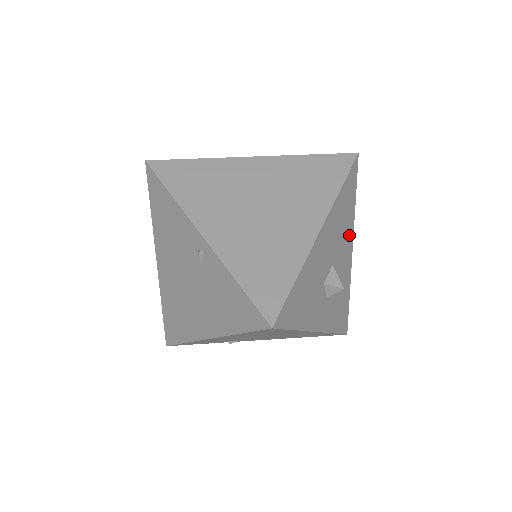
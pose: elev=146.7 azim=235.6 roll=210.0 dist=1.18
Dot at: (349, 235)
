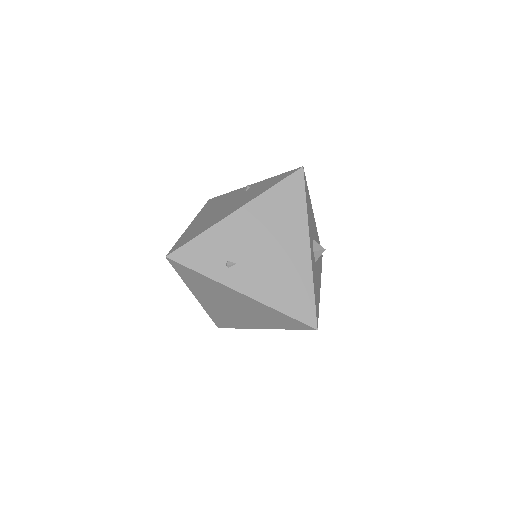
Dot at: occluded
